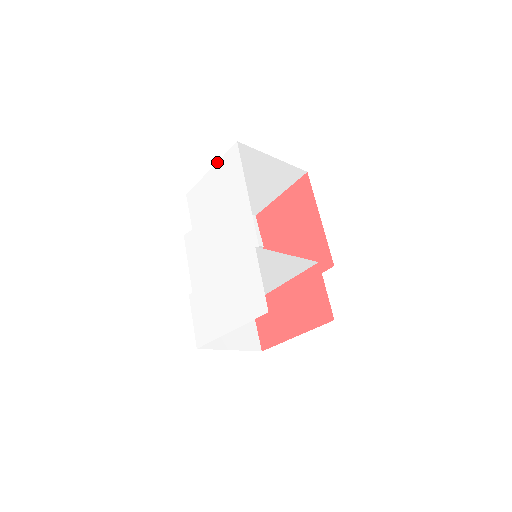
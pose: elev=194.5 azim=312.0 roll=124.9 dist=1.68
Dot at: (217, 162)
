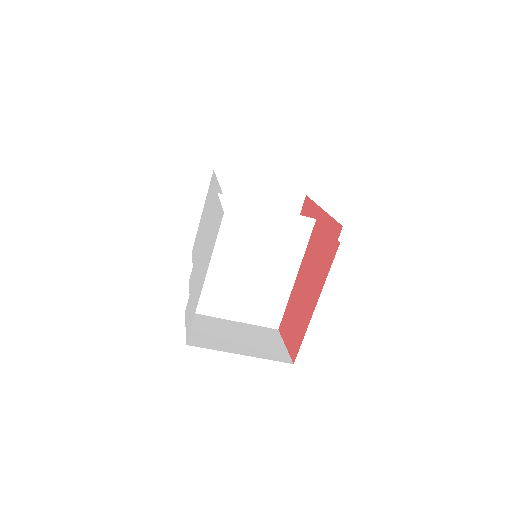
Dot at: (205, 200)
